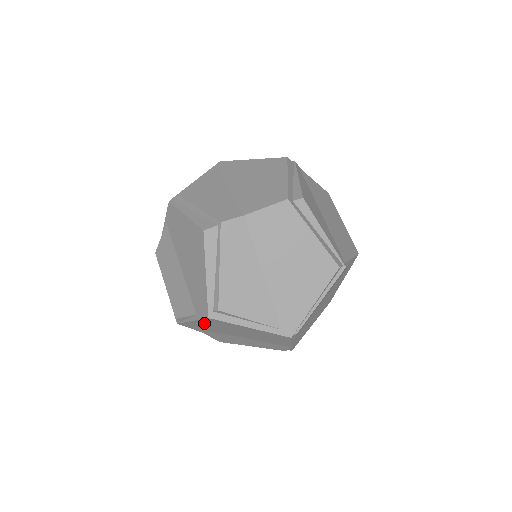
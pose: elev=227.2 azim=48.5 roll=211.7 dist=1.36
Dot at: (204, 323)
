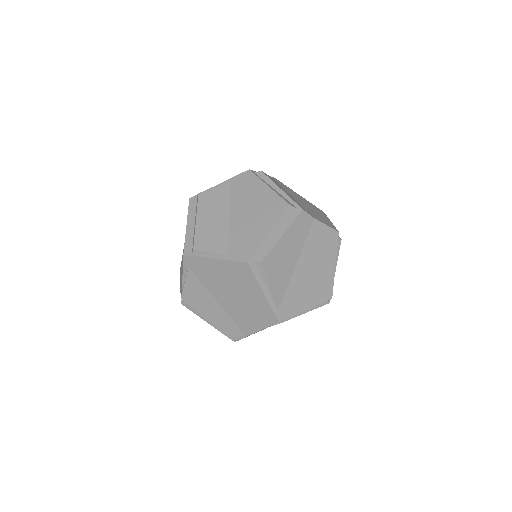
Dot at: (222, 267)
